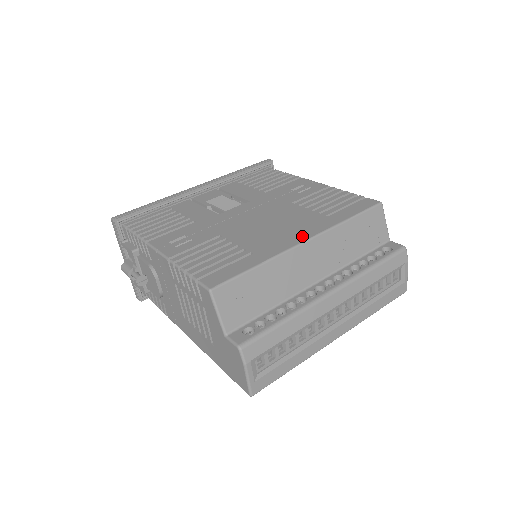
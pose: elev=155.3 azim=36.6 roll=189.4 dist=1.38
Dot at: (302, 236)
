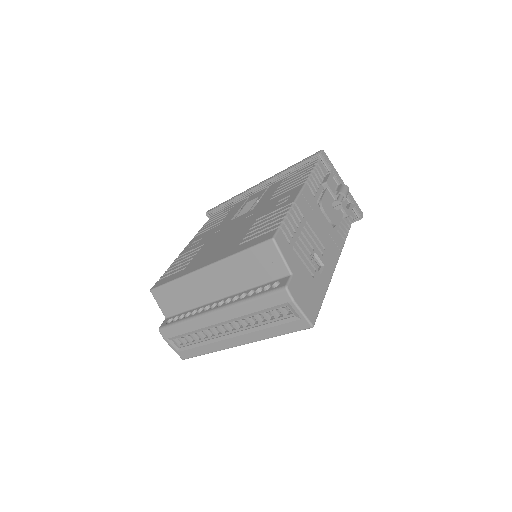
Dot at: (208, 262)
